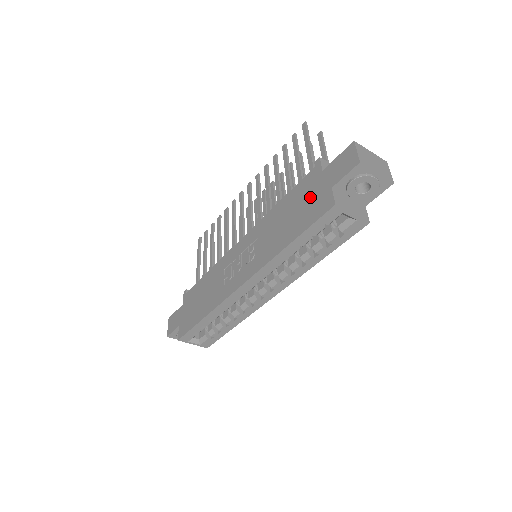
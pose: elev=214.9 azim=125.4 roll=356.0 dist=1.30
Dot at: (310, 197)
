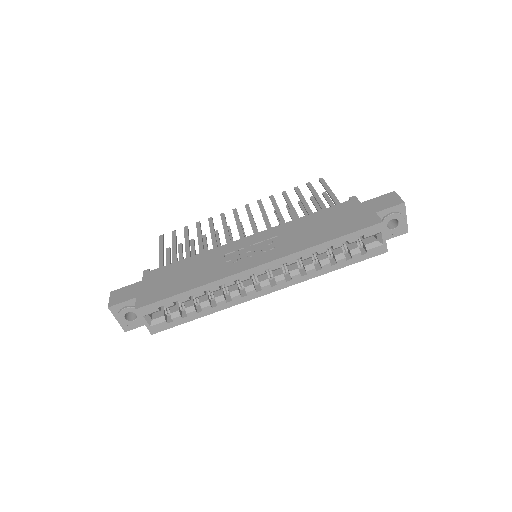
Dot at: (350, 215)
